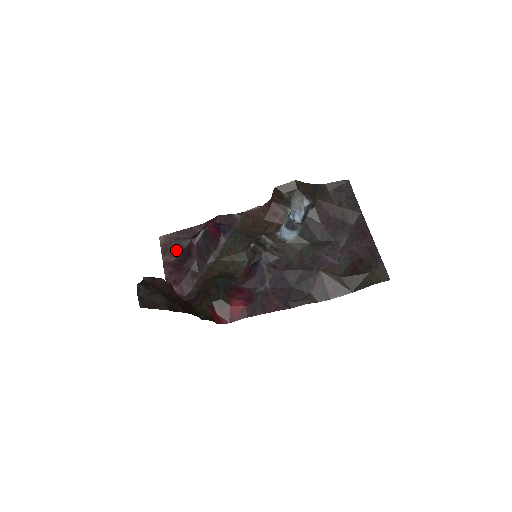
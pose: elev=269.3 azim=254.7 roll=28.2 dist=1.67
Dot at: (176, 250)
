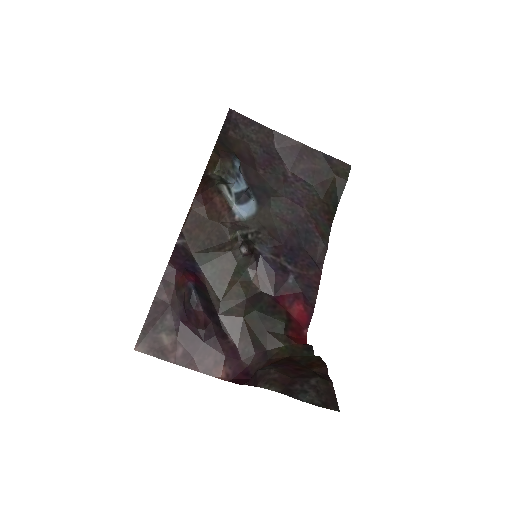
Dot at: (170, 339)
